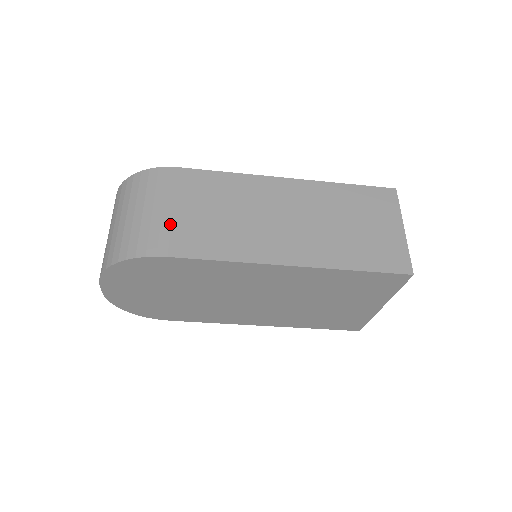
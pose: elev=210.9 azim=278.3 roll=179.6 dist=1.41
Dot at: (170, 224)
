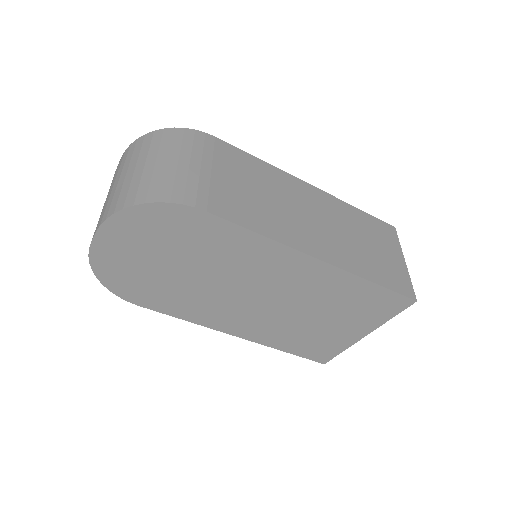
Dot at: (209, 183)
